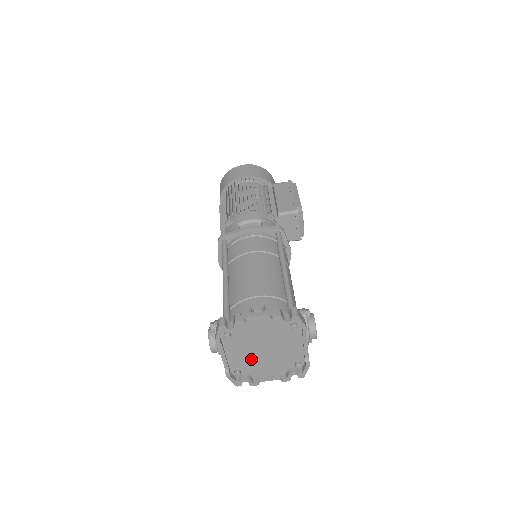
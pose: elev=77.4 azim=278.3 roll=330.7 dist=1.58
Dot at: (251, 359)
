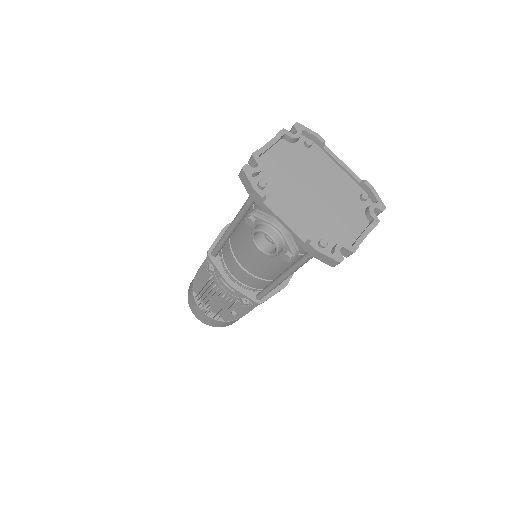
Dot at: (316, 216)
